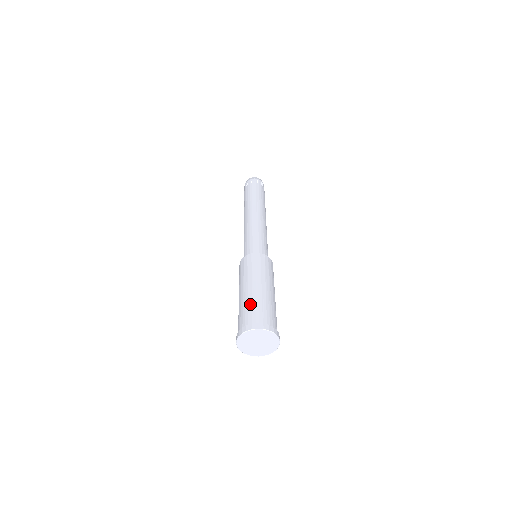
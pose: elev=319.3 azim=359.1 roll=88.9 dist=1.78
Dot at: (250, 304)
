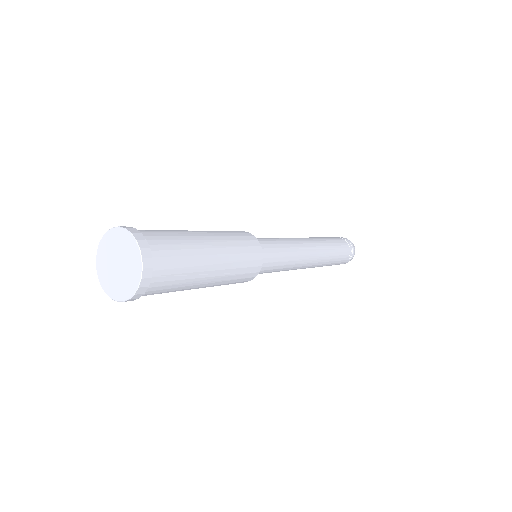
Dot at: occluded
